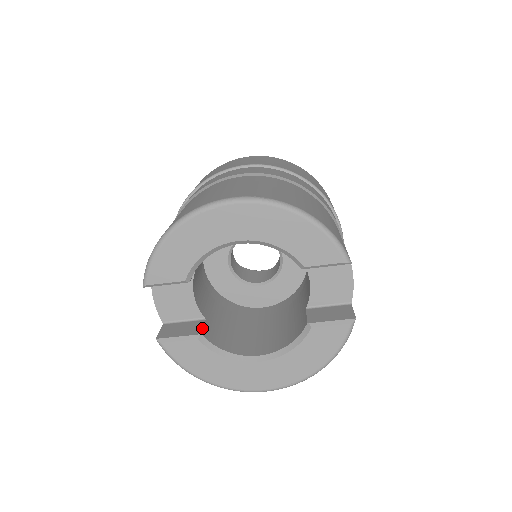
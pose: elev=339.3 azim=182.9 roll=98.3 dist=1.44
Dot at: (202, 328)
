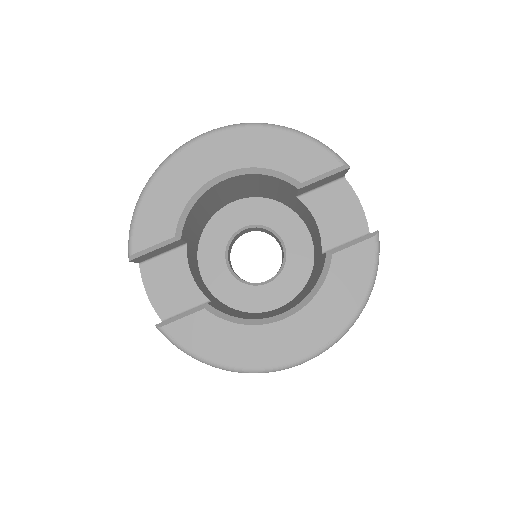
Dot at: occluded
